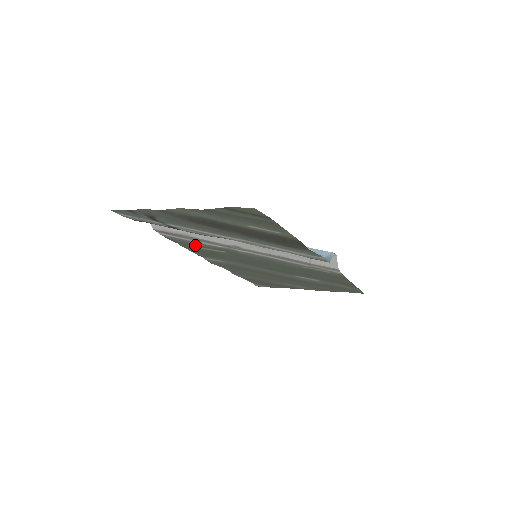
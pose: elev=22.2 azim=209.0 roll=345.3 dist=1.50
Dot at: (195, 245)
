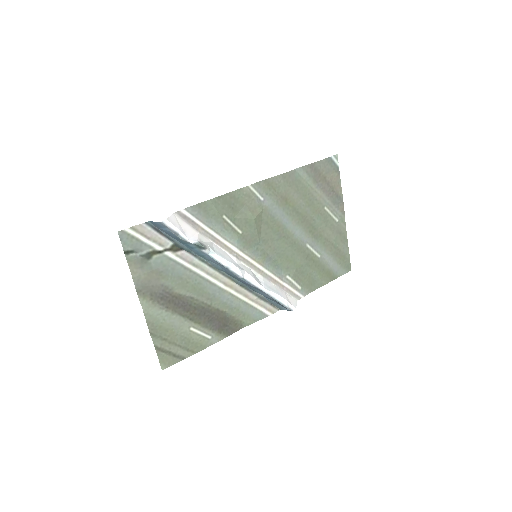
Dot at: (218, 218)
